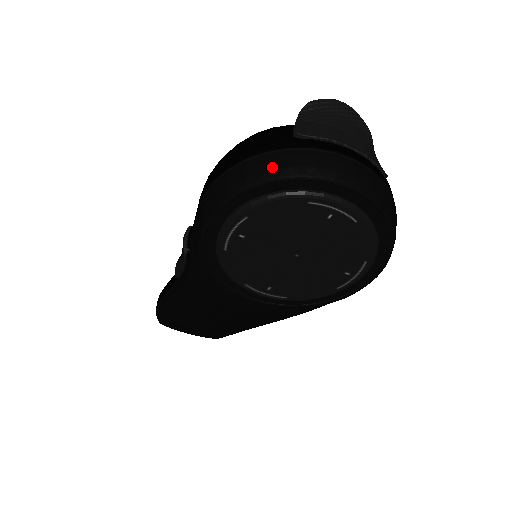
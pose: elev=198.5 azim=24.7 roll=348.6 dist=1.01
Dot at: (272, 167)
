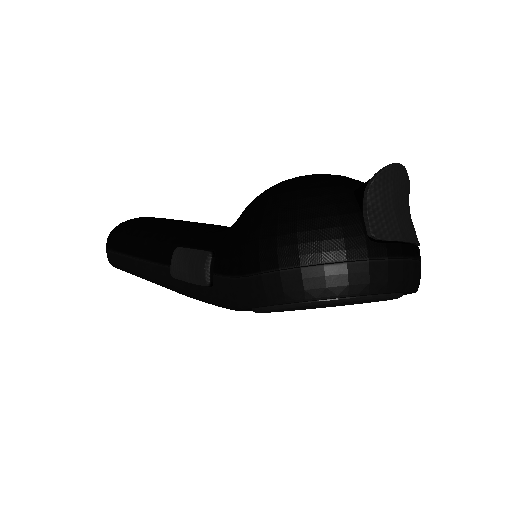
Dot at: (353, 282)
